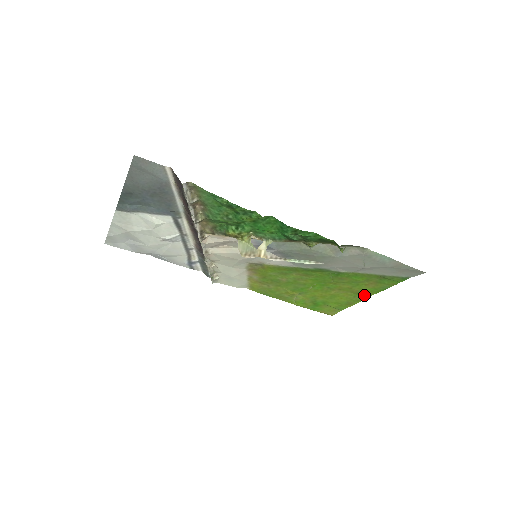
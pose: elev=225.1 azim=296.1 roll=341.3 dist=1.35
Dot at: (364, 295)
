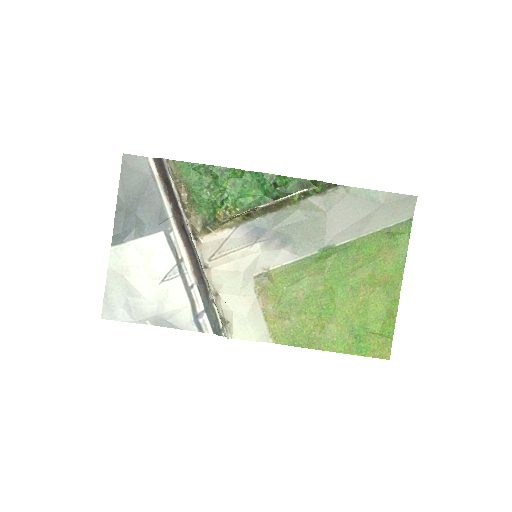
Dot at: (394, 284)
